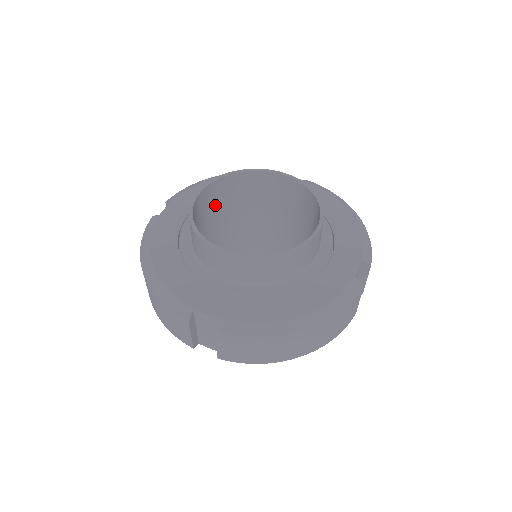
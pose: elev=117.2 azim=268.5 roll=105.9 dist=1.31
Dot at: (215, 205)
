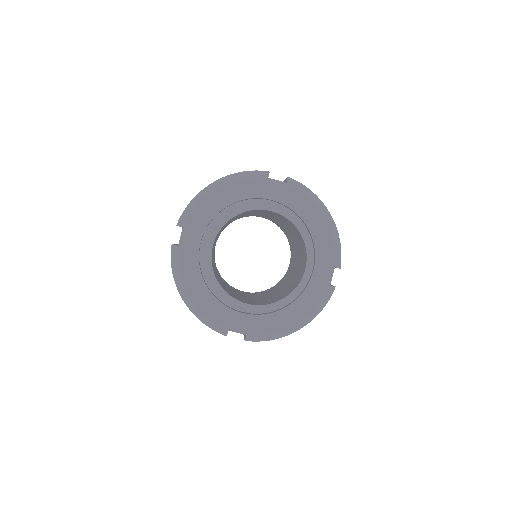
Dot at: occluded
